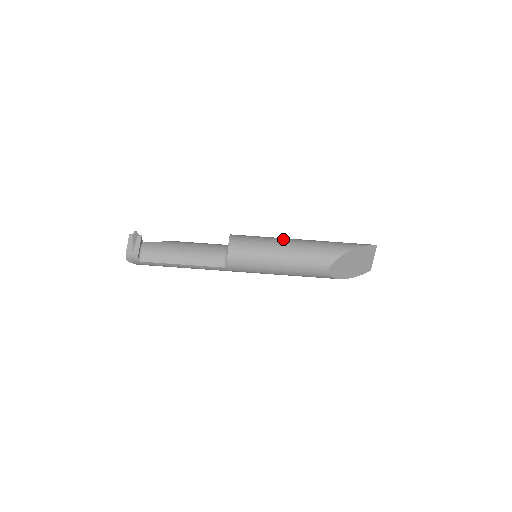
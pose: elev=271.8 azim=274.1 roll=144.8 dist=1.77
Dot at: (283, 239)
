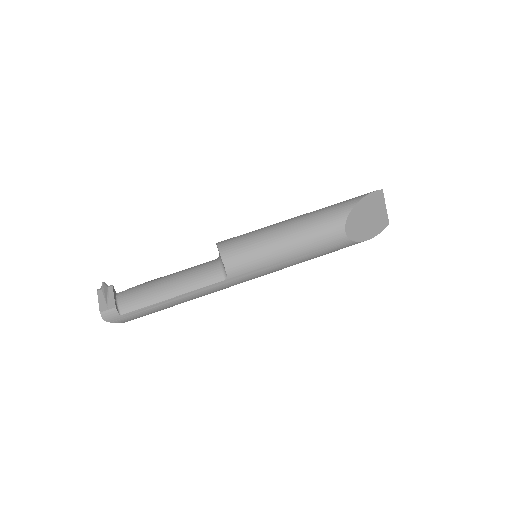
Dot at: occluded
